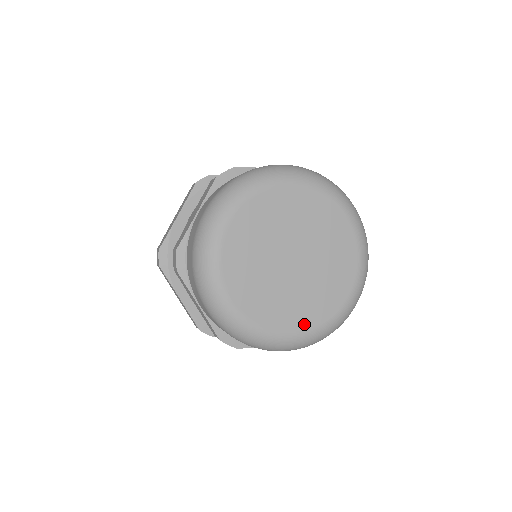
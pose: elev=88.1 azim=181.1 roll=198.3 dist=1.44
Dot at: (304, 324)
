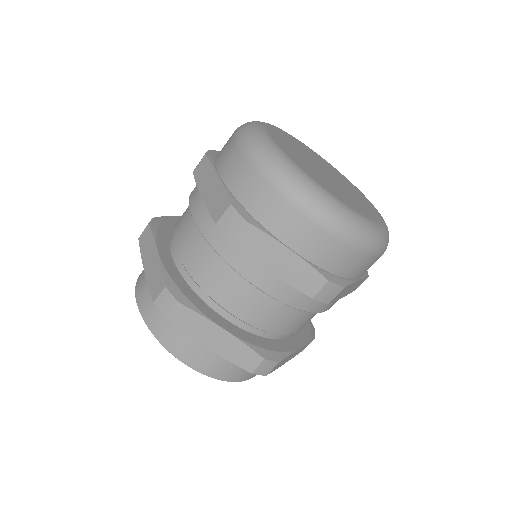
Dot at: (376, 217)
